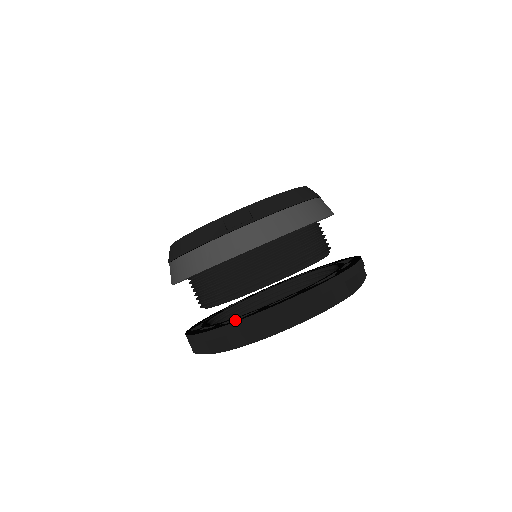
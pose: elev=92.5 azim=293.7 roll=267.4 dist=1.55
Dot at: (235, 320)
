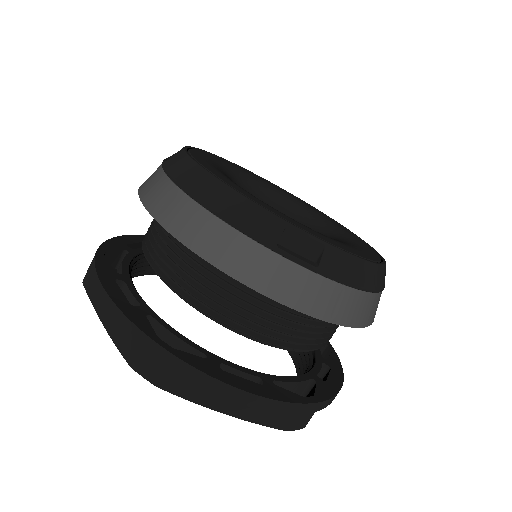
Dot at: (168, 332)
